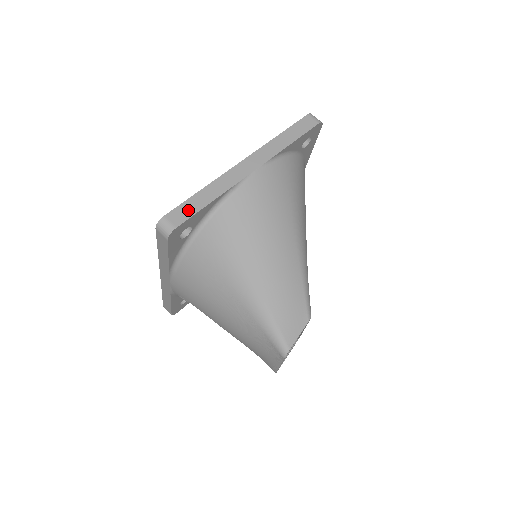
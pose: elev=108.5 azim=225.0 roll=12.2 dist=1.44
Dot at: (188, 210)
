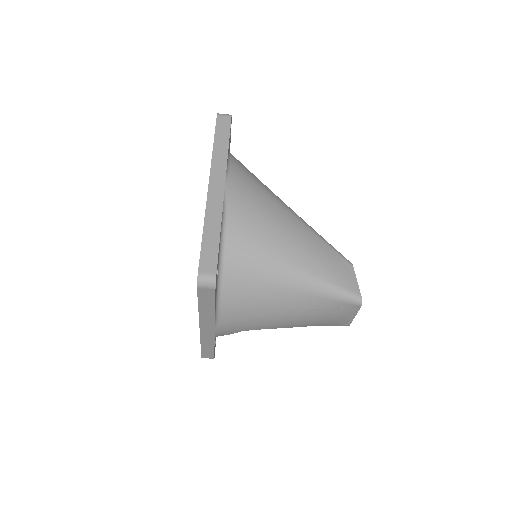
Dot at: (210, 254)
